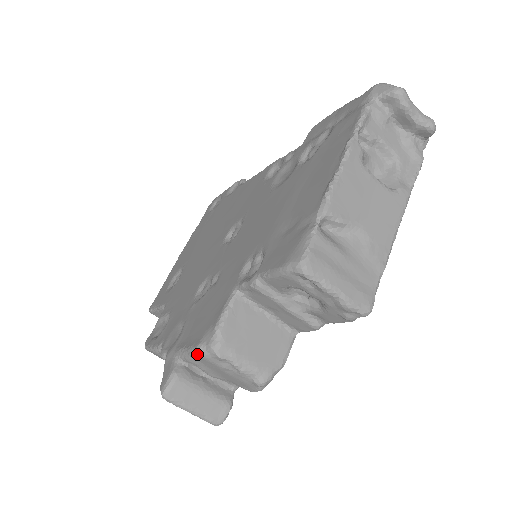
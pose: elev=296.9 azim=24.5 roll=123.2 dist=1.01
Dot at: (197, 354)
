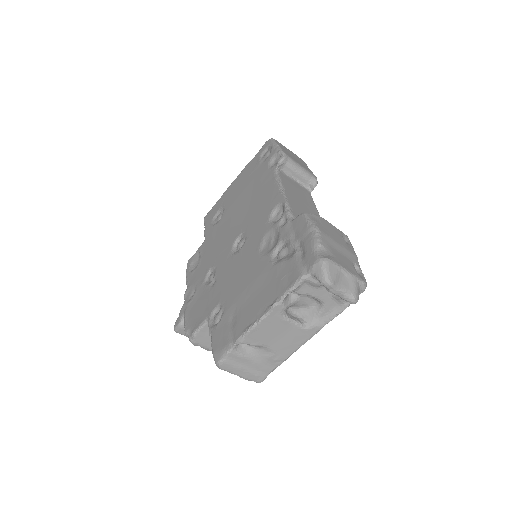
Dot at: occluded
